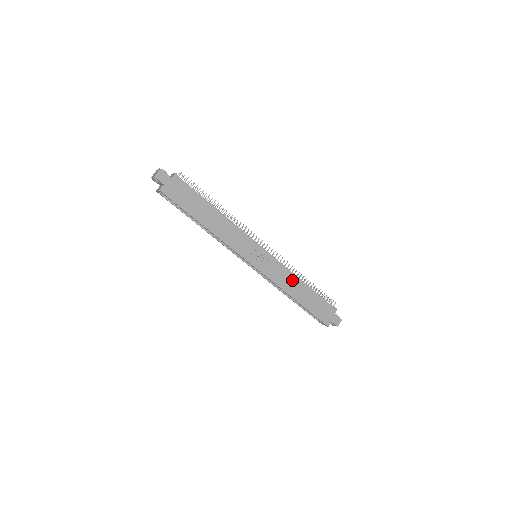
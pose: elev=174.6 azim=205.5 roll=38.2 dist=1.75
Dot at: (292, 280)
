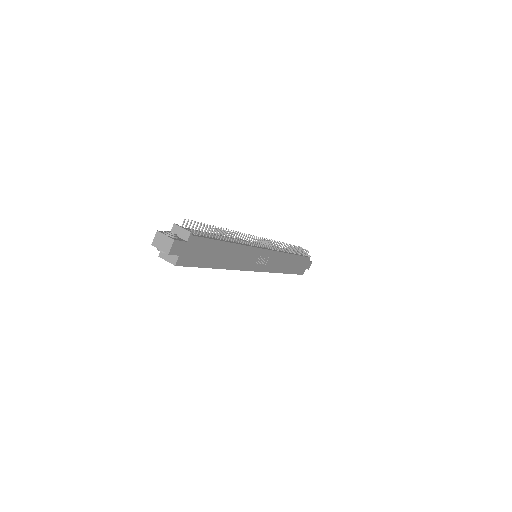
Dot at: (284, 259)
